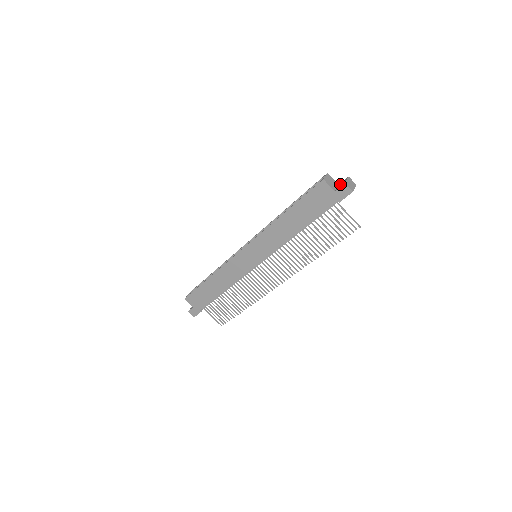
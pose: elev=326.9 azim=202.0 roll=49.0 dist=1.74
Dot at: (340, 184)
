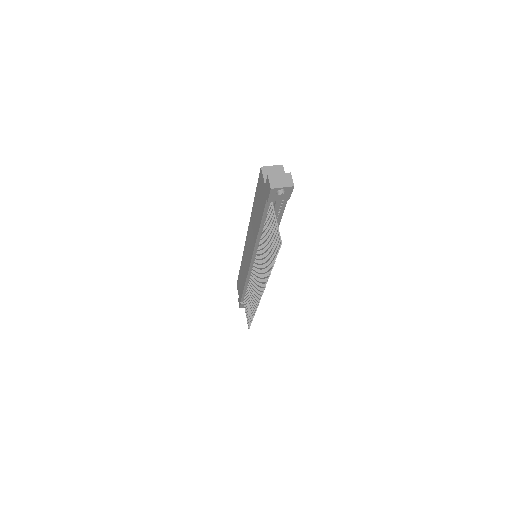
Dot at: occluded
